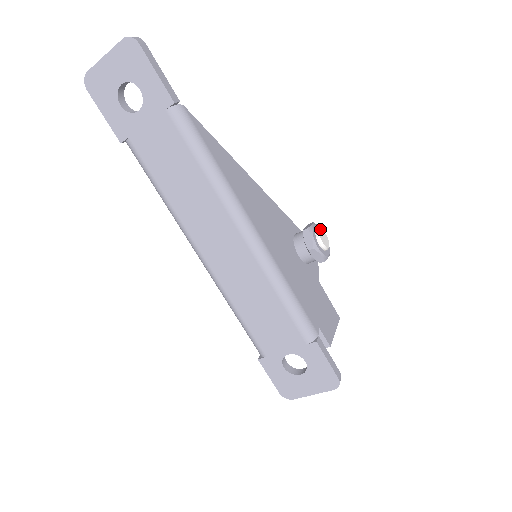
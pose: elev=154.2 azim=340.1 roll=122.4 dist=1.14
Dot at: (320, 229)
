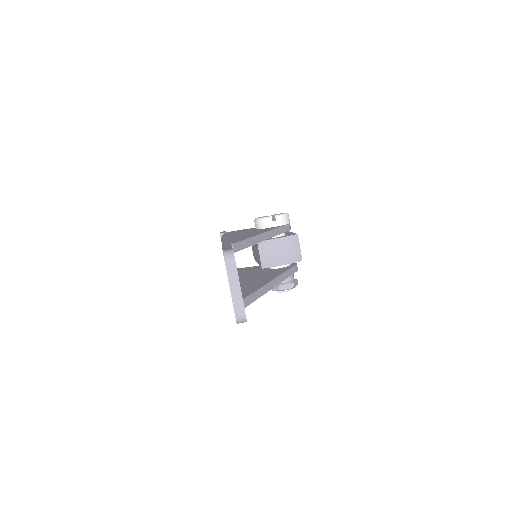
Dot at: (294, 287)
